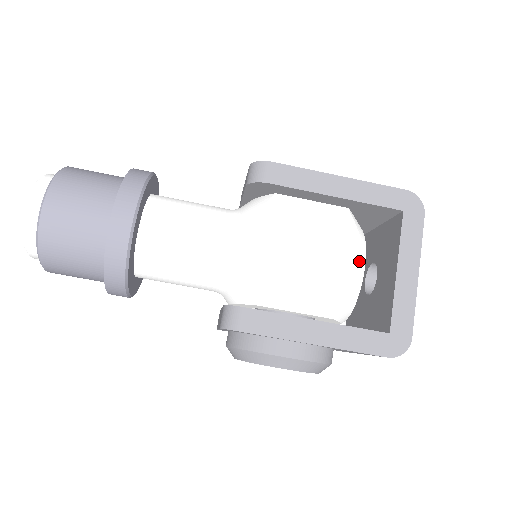
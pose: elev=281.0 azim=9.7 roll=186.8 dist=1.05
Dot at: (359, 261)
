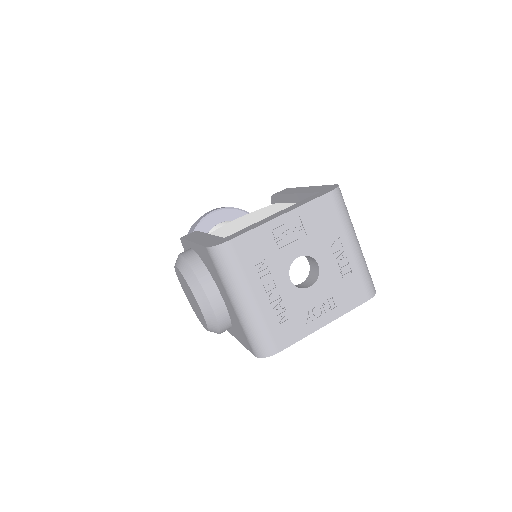
Dot at: occluded
